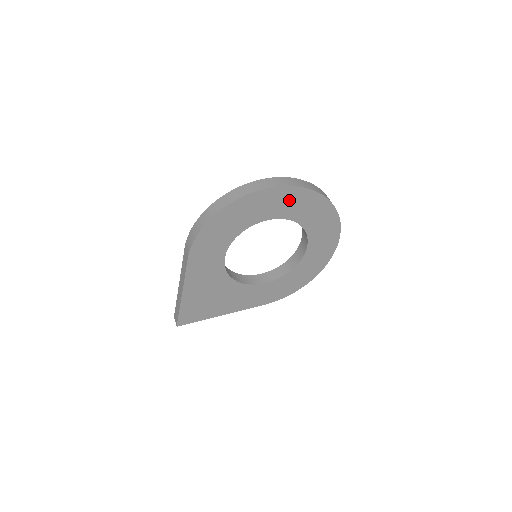
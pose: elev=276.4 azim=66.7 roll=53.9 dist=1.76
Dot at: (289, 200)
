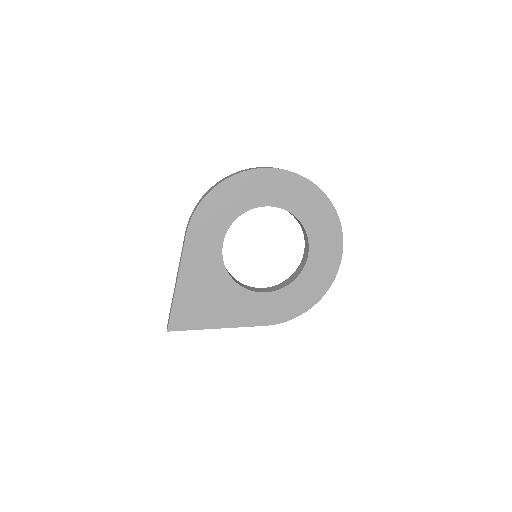
Dot at: (287, 187)
